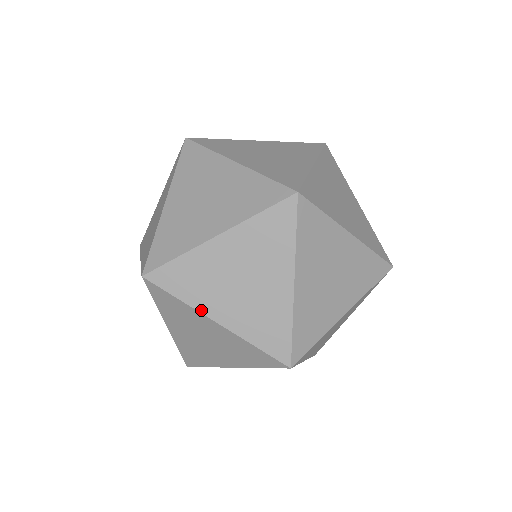
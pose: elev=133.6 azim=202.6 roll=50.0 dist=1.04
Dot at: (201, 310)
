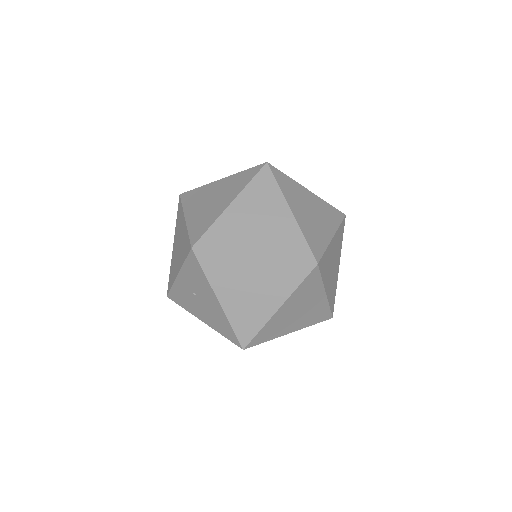
Dot at: (185, 212)
